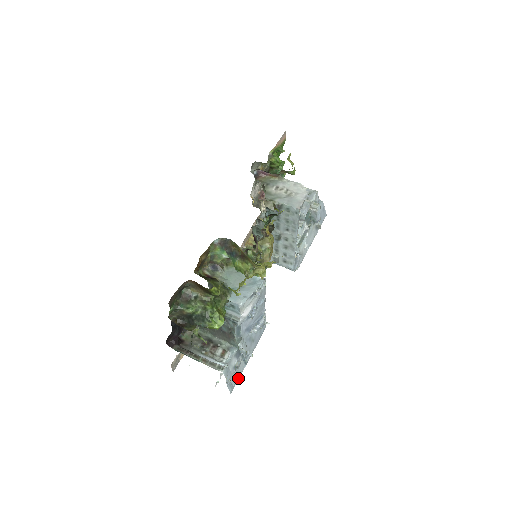
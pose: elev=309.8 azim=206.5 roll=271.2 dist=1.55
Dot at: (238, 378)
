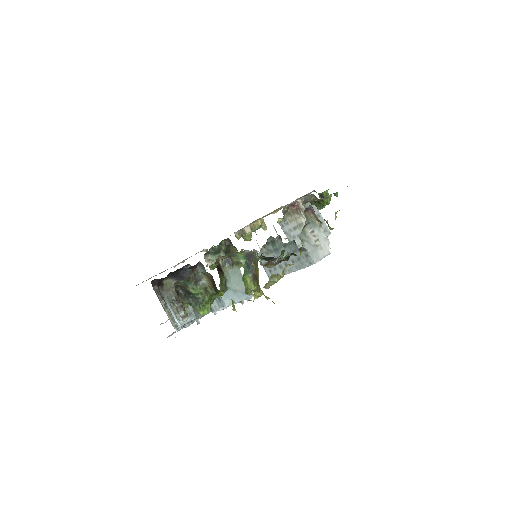
Dot at: occluded
